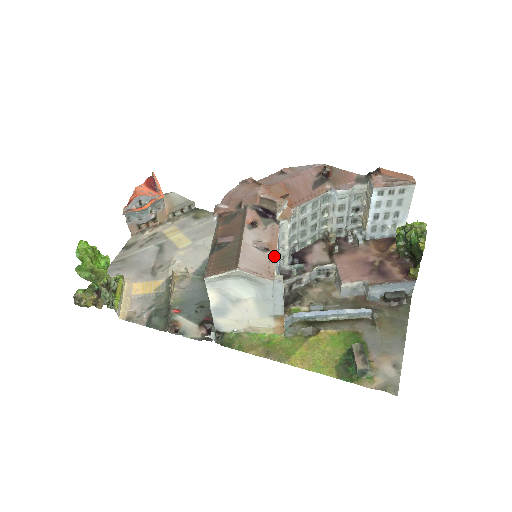
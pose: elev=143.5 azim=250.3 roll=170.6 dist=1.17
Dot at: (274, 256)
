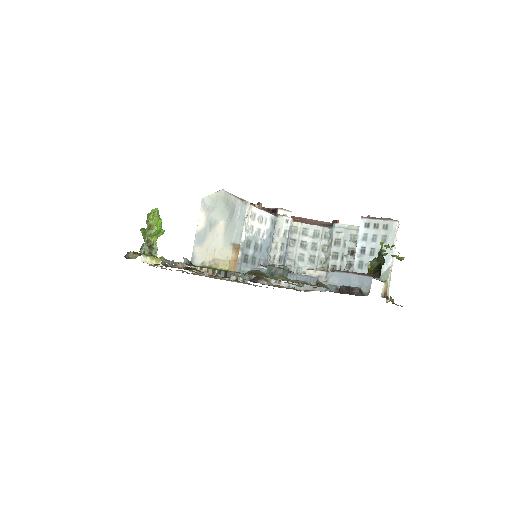
Dot at: (255, 207)
